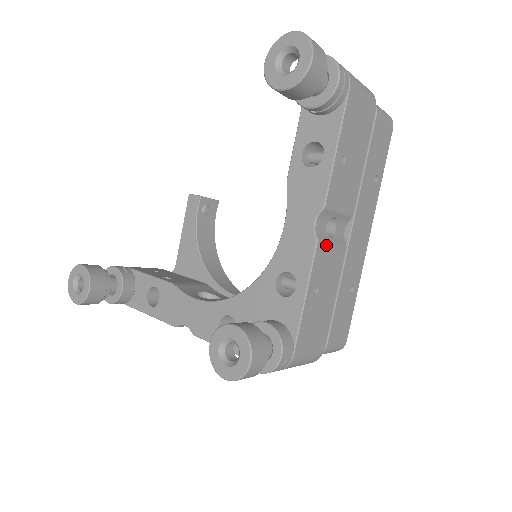
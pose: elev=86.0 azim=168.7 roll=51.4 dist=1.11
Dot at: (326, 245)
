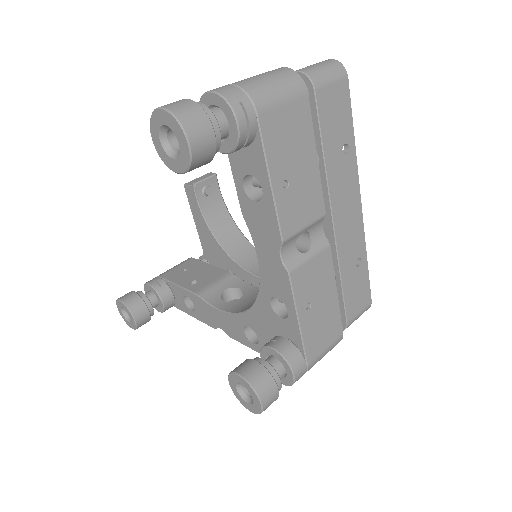
Dot at: (302, 266)
